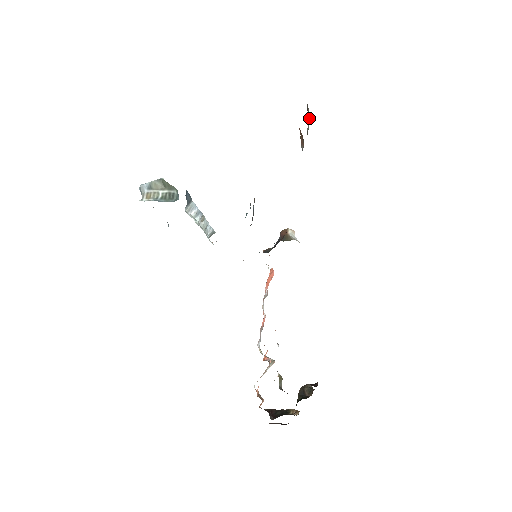
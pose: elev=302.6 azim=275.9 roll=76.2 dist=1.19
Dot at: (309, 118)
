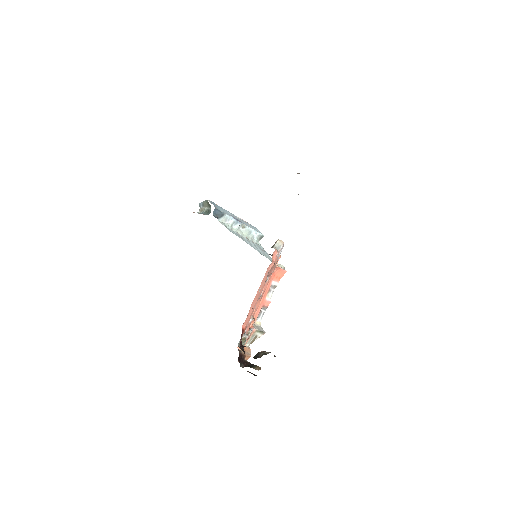
Dot at: occluded
